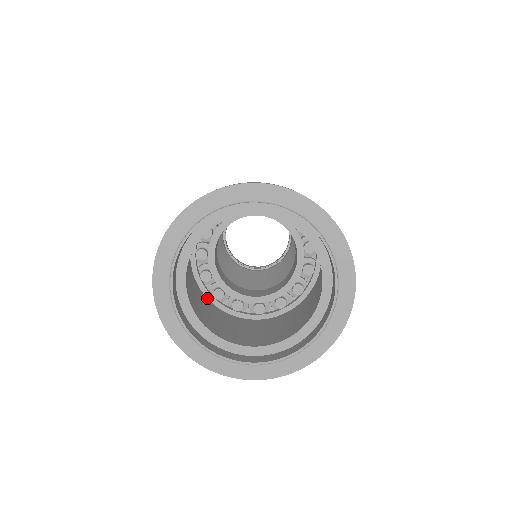
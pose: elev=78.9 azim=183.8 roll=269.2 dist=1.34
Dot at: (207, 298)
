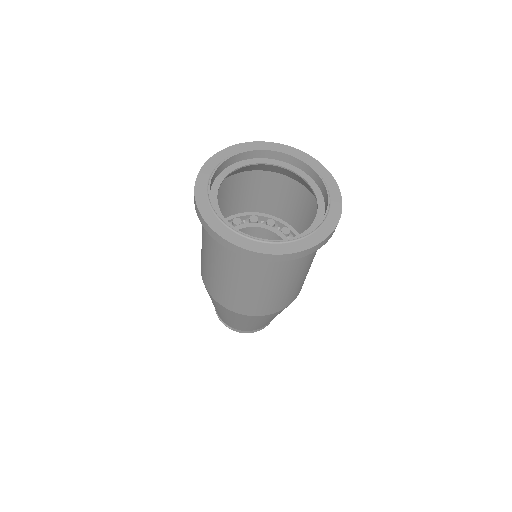
Dot at: (267, 300)
